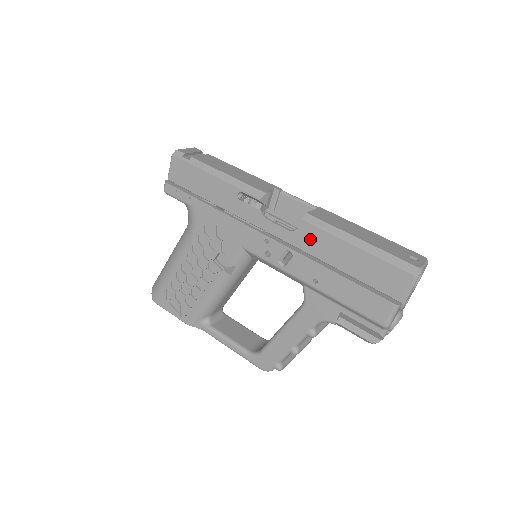
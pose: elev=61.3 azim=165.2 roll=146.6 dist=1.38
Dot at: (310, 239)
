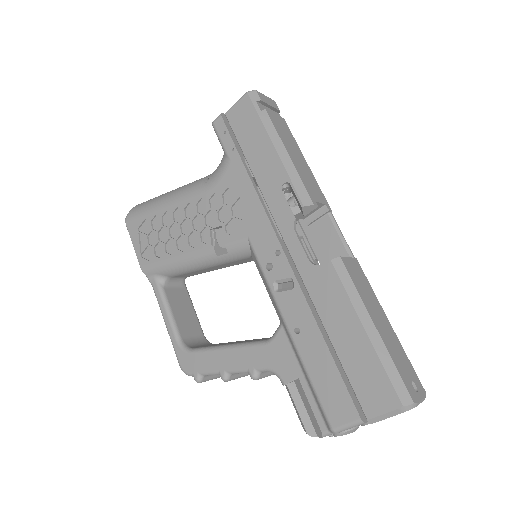
Dot at: (324, 286)
